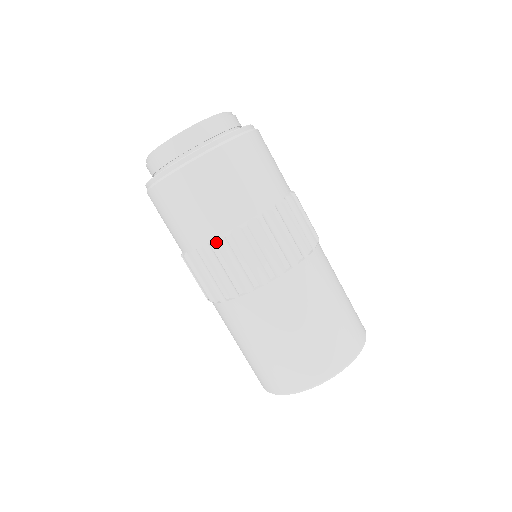
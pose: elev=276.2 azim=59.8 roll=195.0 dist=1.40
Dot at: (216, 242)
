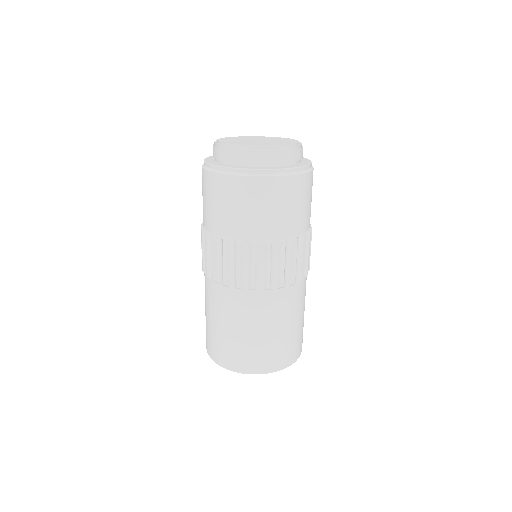
Dot at: (228, 241)
